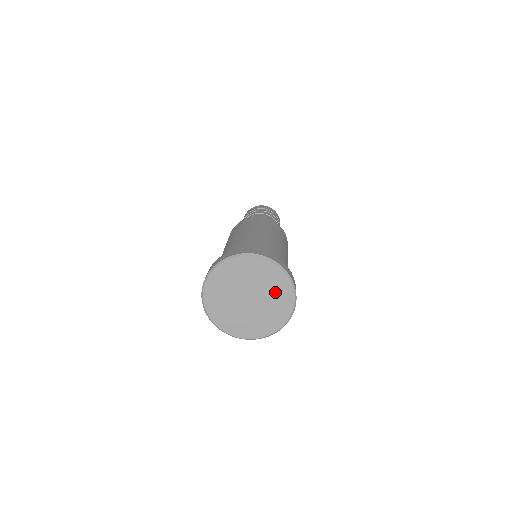
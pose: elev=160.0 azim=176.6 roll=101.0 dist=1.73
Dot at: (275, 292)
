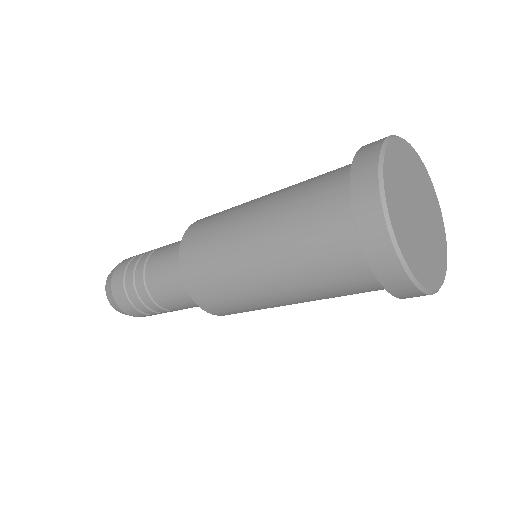
Dot at: (428, 196)
